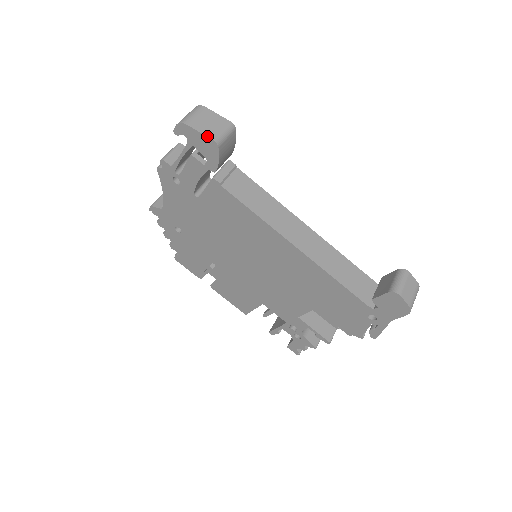
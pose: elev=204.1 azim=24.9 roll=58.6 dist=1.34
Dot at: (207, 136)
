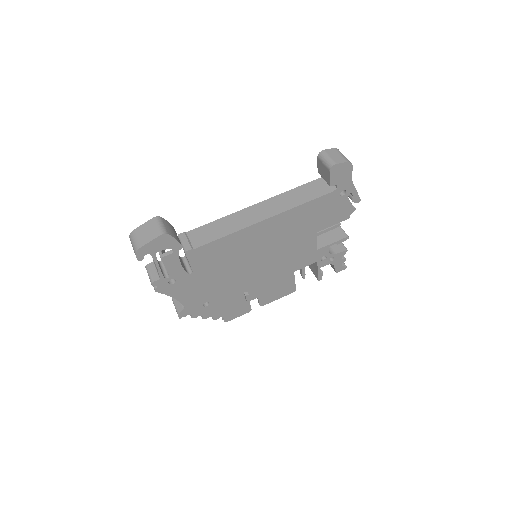
Dot at: (156, 238)
